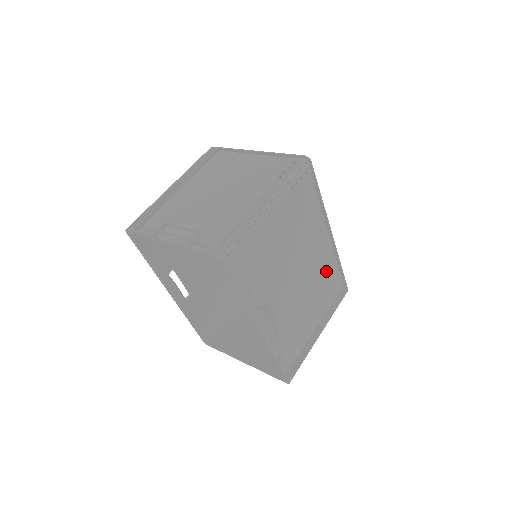
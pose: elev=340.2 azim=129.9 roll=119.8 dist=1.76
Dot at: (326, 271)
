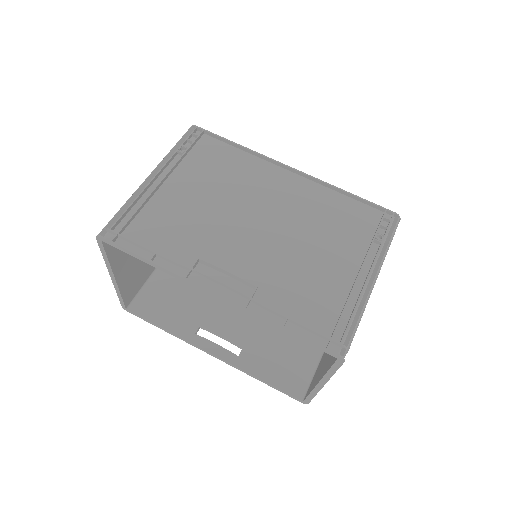
Dot at: (321, 207)
